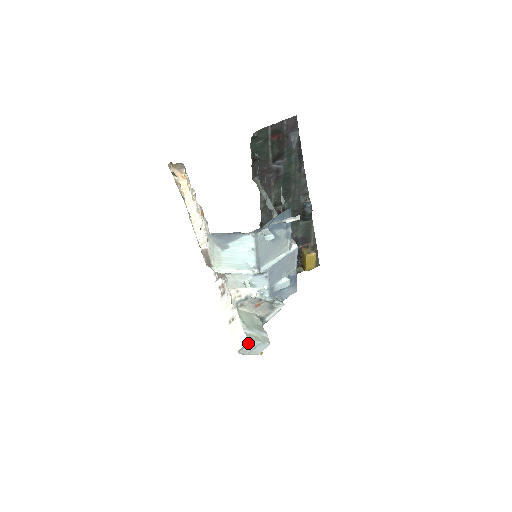
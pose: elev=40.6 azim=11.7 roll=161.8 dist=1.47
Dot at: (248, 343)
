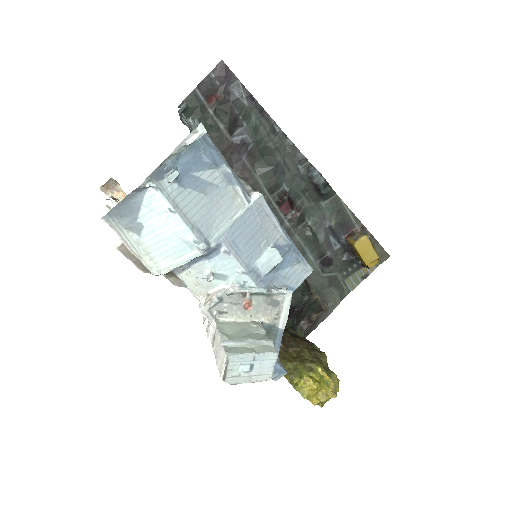
Dot at: (230, 360)
